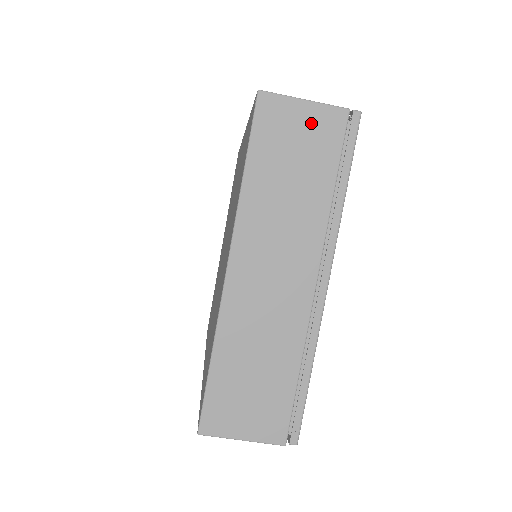
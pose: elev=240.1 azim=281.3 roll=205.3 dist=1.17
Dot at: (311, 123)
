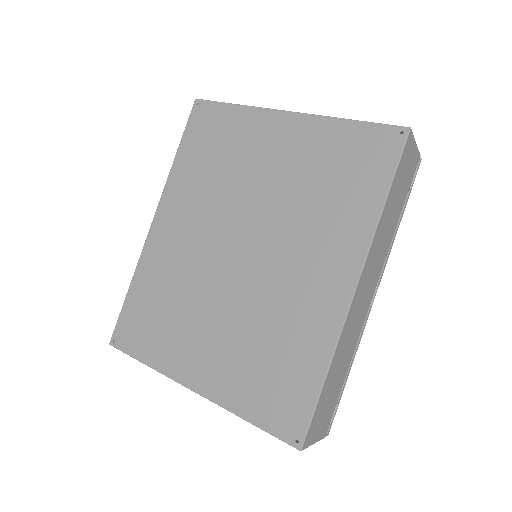
Dot at: occluded
